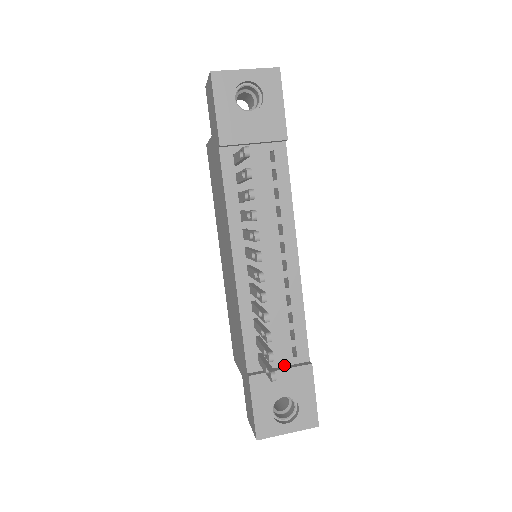
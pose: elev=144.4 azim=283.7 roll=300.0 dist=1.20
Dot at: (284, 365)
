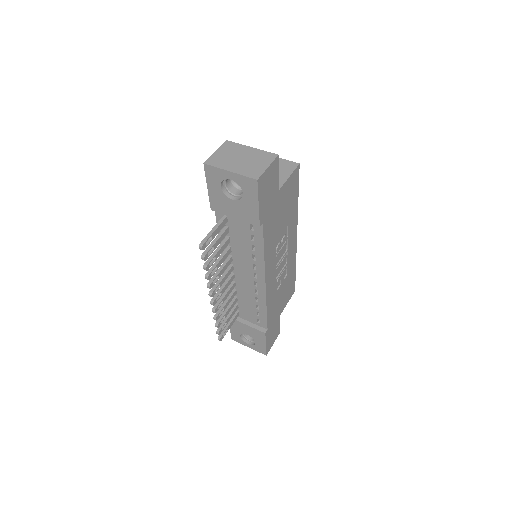
Dot at: (252, 322)
